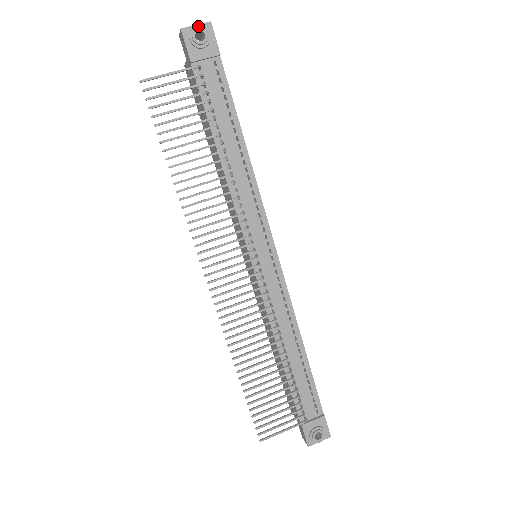
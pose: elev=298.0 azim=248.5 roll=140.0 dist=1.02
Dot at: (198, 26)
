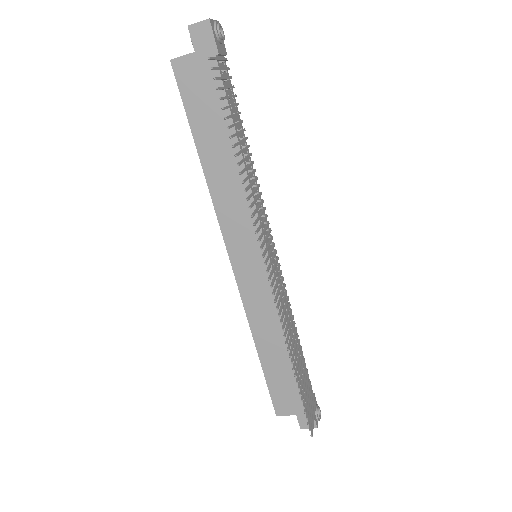
Dot at: (217, 22)
